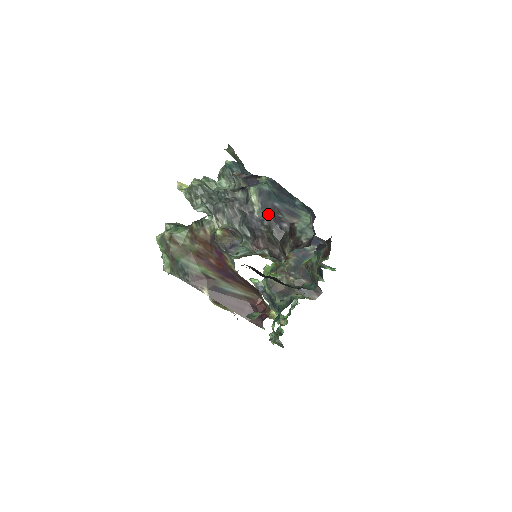
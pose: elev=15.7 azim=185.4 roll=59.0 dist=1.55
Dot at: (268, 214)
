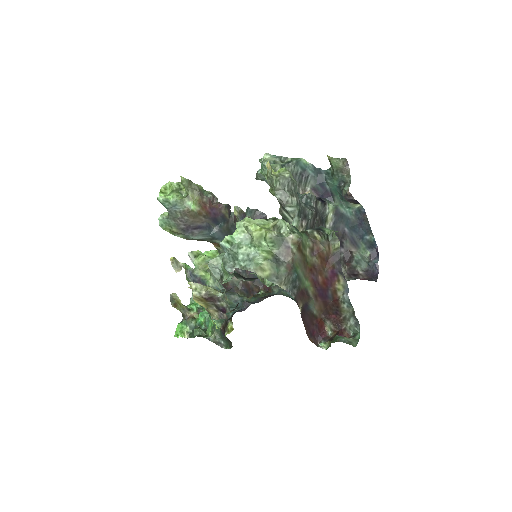
Dot at: occluded
